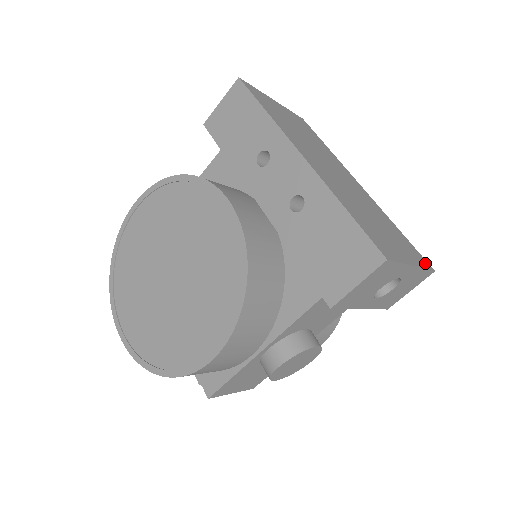
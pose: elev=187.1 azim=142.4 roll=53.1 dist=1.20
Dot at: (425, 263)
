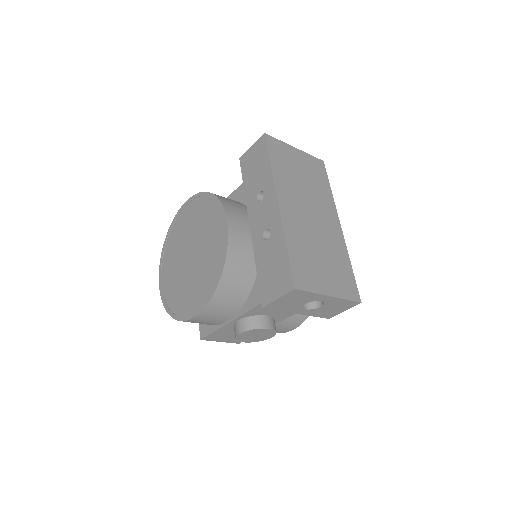
Dot at: (354, 295)
